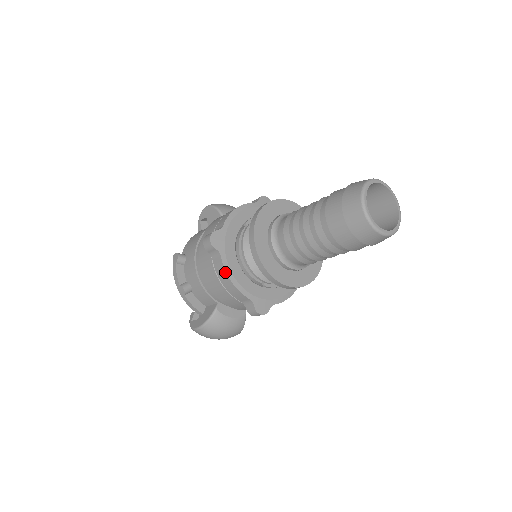
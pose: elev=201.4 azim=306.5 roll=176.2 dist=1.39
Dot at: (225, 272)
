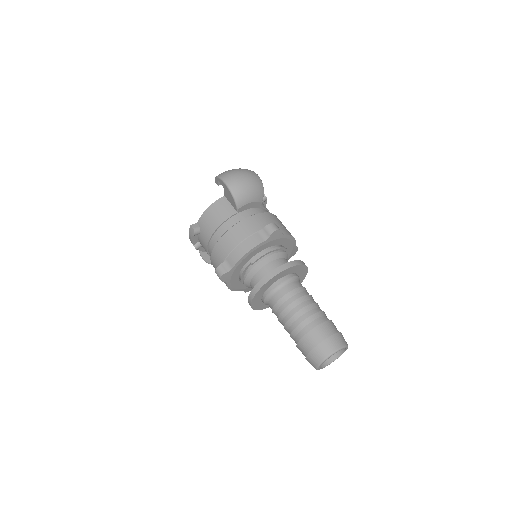
Dot at: (228, 288)
